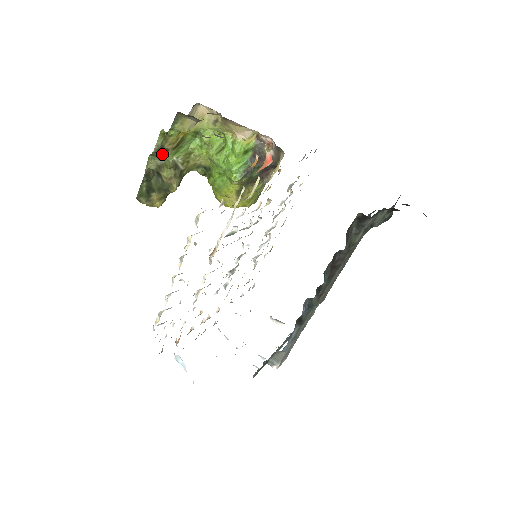
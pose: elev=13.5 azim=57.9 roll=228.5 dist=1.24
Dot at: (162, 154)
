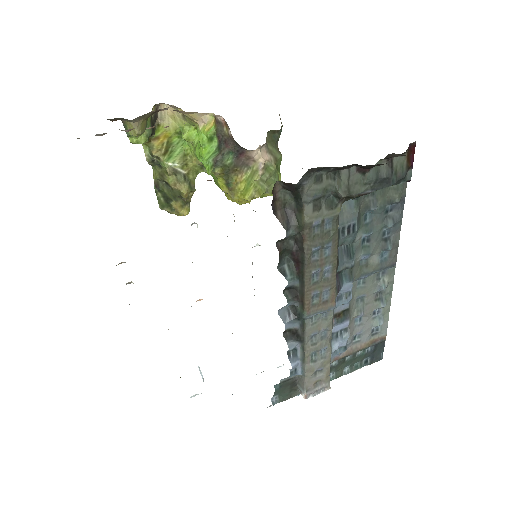
Dot at: (158, 162)
